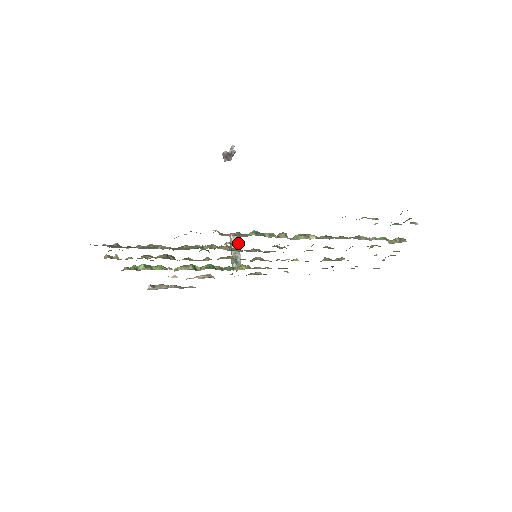
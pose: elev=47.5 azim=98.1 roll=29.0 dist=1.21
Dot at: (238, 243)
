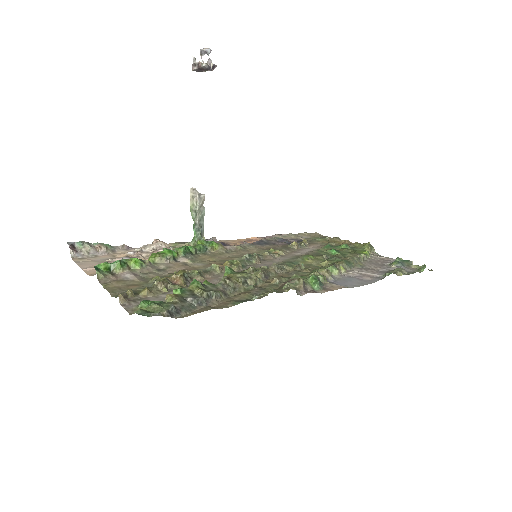
Dot at: (203, 206)
